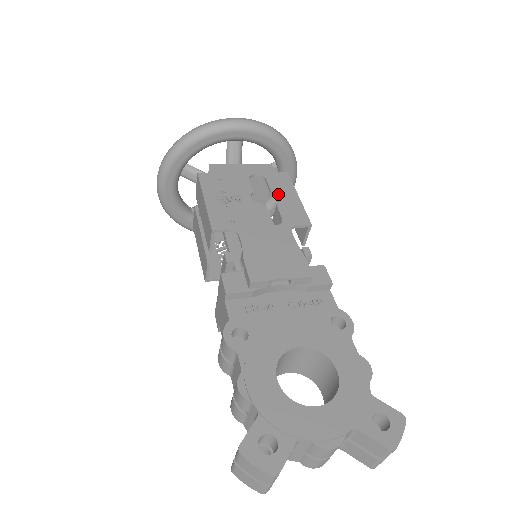
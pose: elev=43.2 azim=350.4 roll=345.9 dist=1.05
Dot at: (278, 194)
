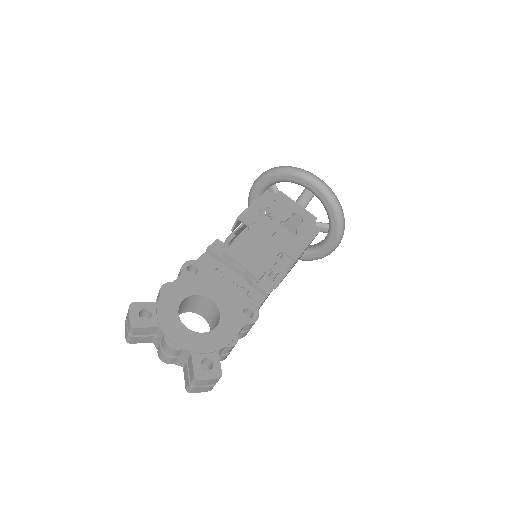
Dot at: (299, 233)
